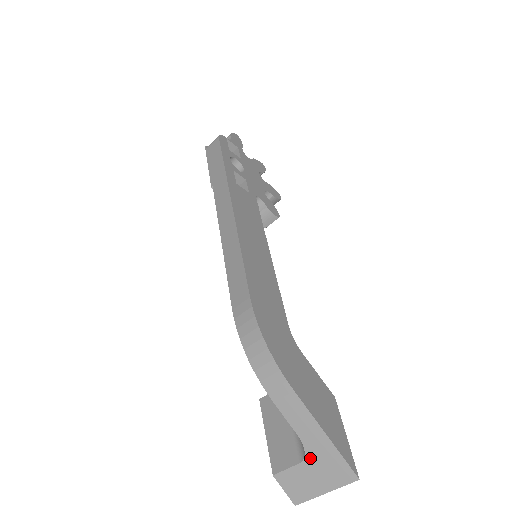
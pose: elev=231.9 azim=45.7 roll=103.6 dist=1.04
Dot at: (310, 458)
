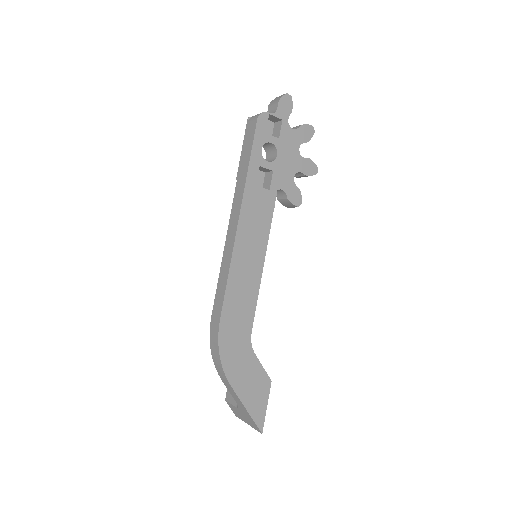
Dot at: (240, 410)
